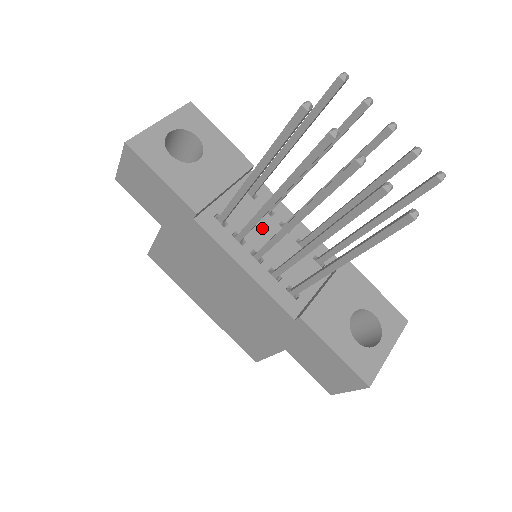
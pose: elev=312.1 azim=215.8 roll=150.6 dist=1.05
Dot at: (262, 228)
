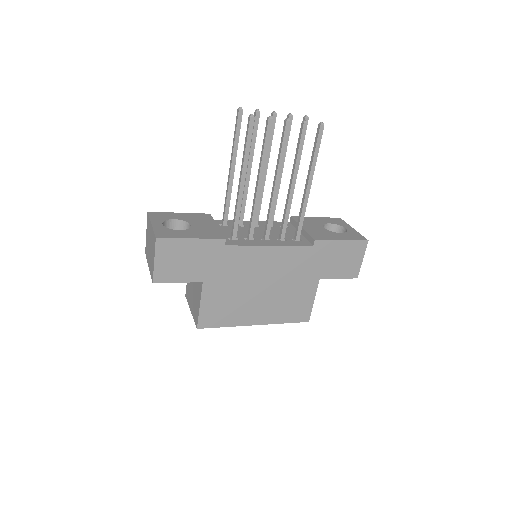
Dot at: occluded
